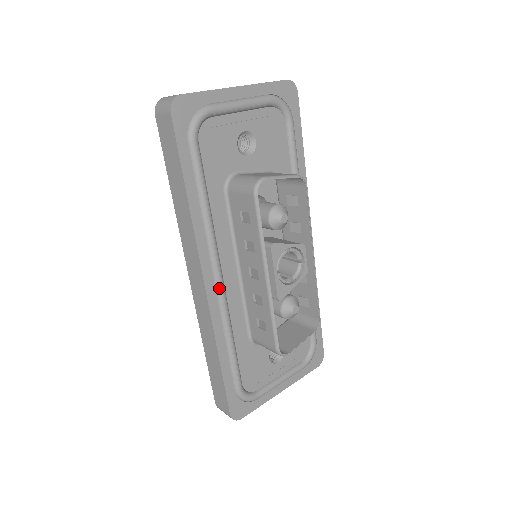
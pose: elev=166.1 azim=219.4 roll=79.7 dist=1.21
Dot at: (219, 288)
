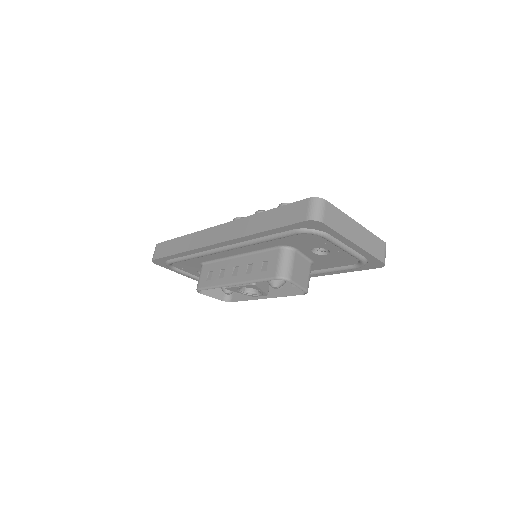
Dot at: (218, 251)
